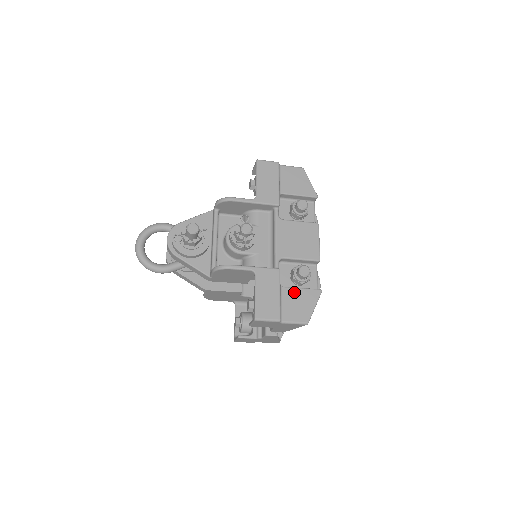
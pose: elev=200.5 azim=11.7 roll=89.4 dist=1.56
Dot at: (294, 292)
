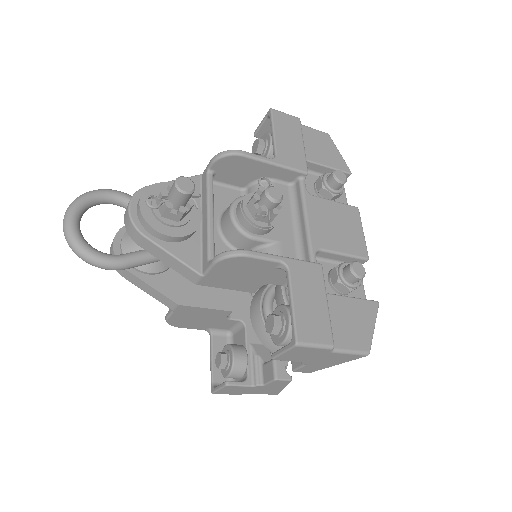
Dot at: (343, 302)
